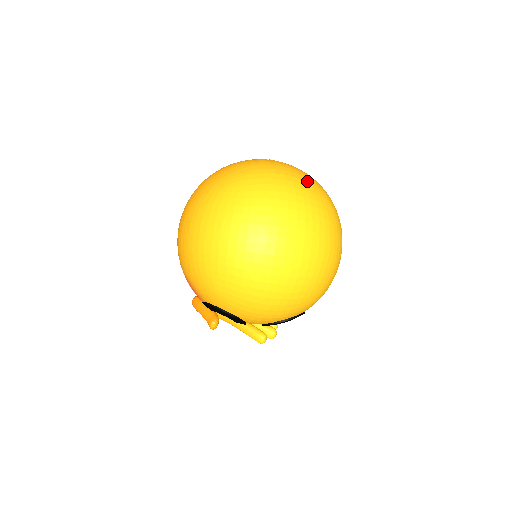
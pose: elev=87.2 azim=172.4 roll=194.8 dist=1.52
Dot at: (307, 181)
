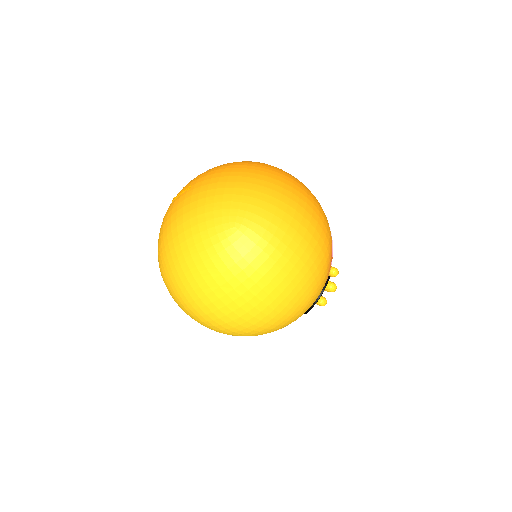
Dot at: (200, 231)
